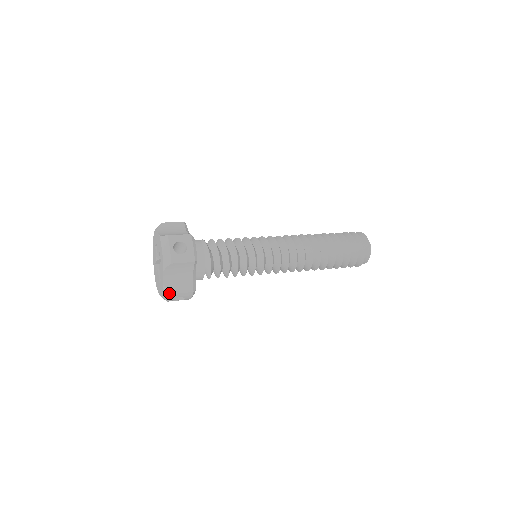
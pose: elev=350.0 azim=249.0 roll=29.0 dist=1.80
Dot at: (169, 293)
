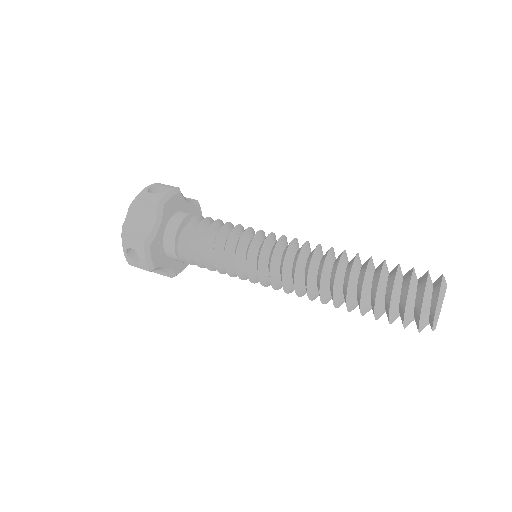
Dot at: (122, 235)
